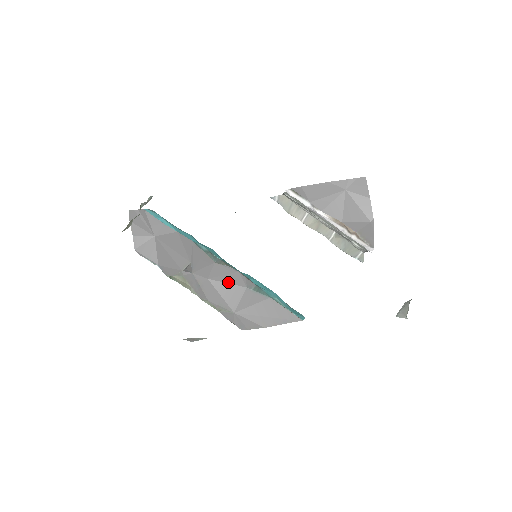
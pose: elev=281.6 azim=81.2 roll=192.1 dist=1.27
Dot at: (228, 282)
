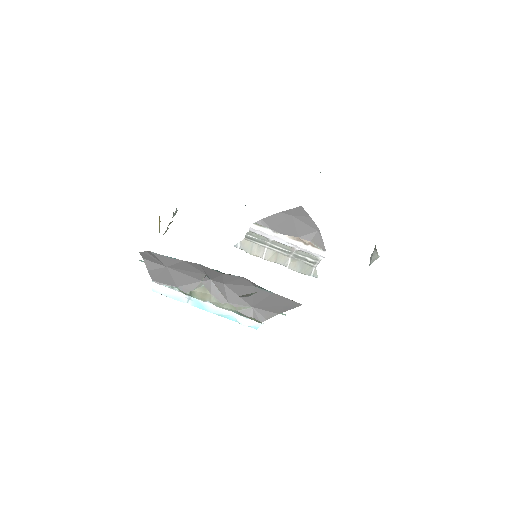
Dot at: (239, 284)
